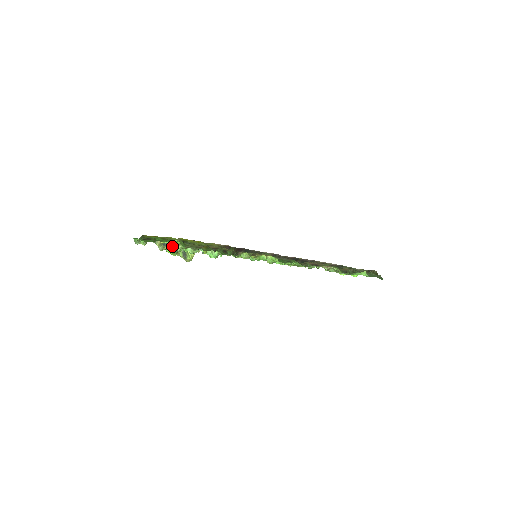
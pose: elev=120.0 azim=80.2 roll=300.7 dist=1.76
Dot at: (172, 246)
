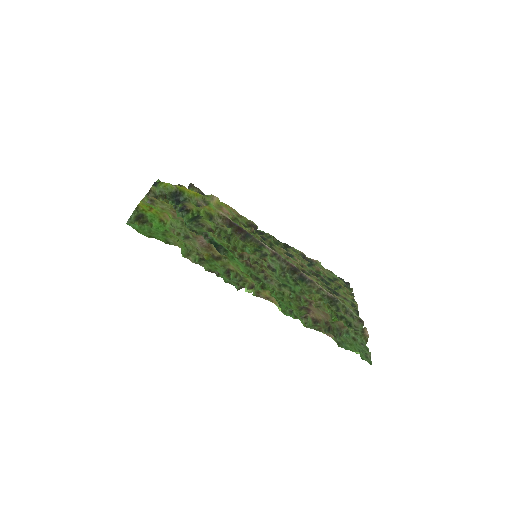
Dot at: (165, 198)
